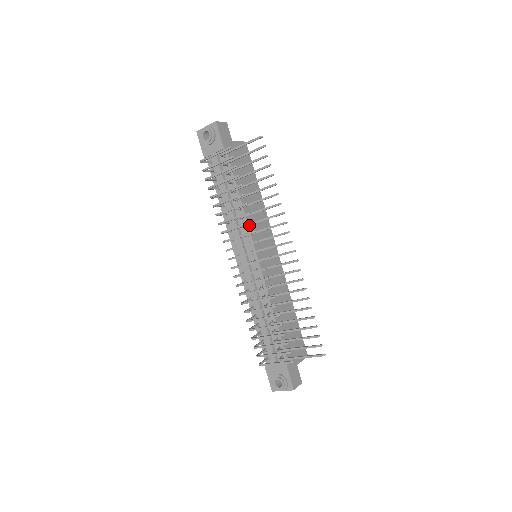
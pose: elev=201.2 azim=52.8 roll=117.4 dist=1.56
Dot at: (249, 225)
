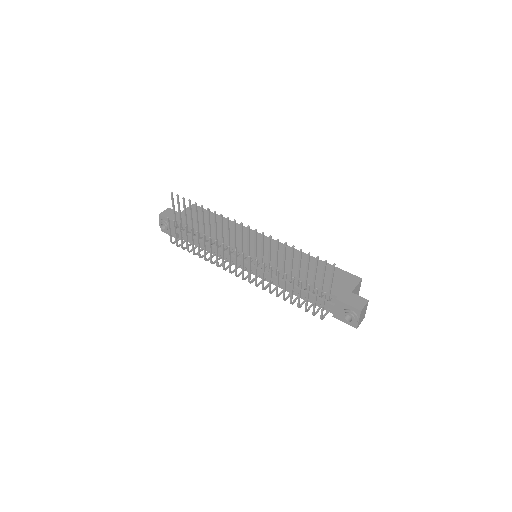
Dot at: occluded
